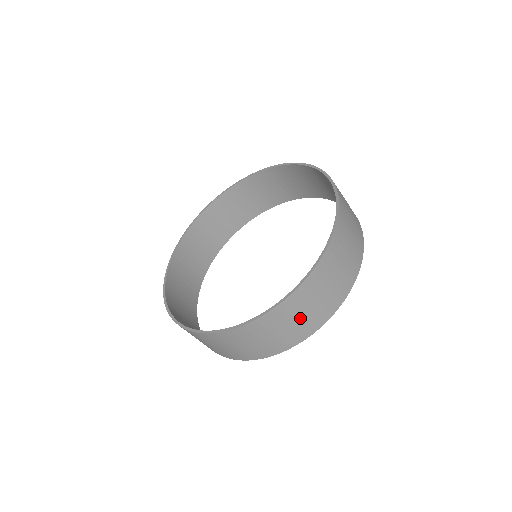
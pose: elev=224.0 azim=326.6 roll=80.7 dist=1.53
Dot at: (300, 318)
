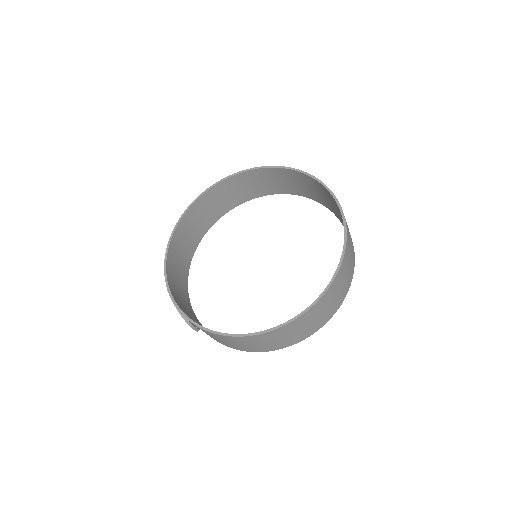
Dot at: (341, 287)
